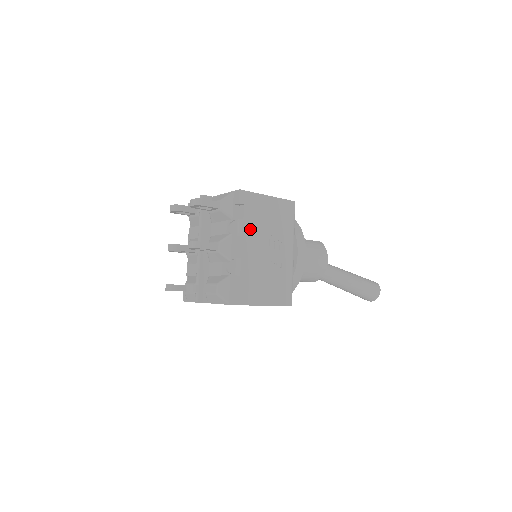
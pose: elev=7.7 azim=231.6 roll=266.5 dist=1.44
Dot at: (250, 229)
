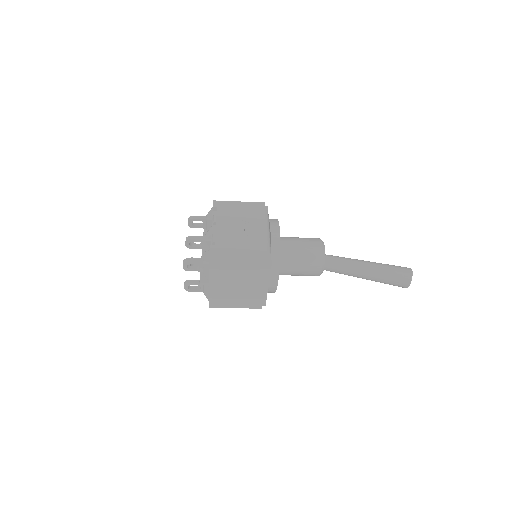
Dot at: (223, 218)
